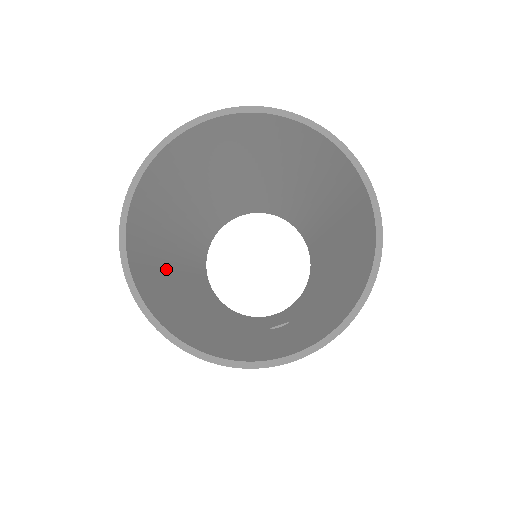
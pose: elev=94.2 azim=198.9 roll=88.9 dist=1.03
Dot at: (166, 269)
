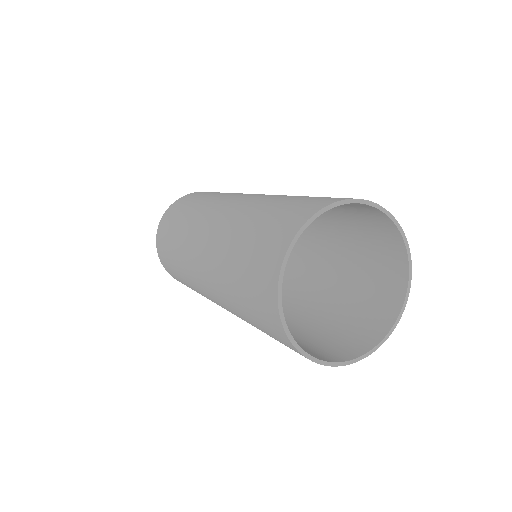
Dot at: occluded
